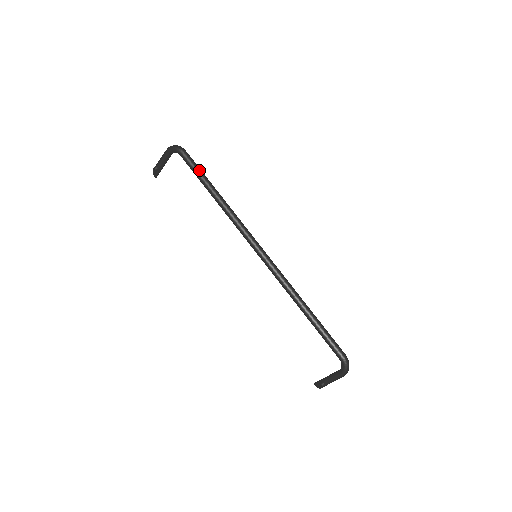
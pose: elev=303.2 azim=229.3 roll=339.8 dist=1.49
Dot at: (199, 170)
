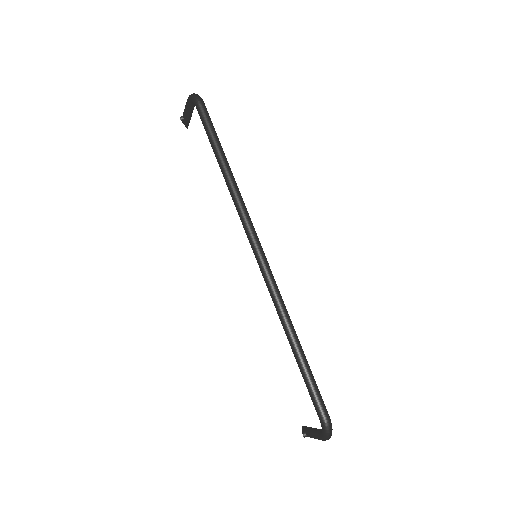
Dot at: (211, 131)
